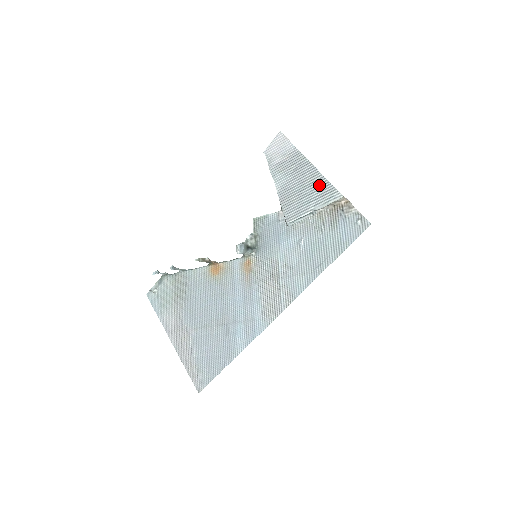
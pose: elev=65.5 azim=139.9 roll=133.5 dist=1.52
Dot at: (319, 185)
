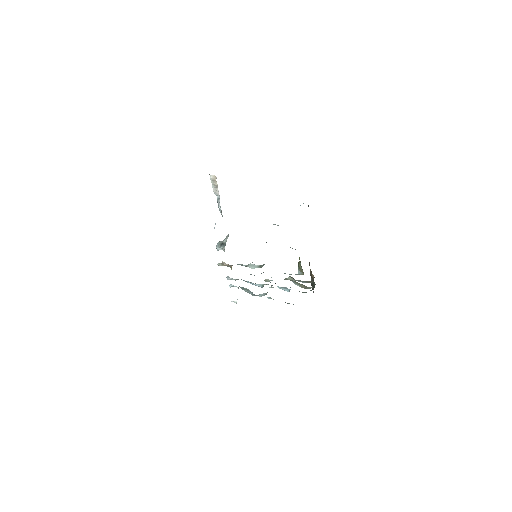
Dot at: occluded
